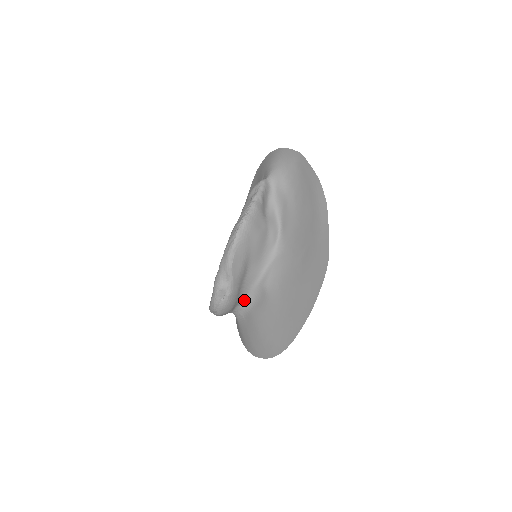
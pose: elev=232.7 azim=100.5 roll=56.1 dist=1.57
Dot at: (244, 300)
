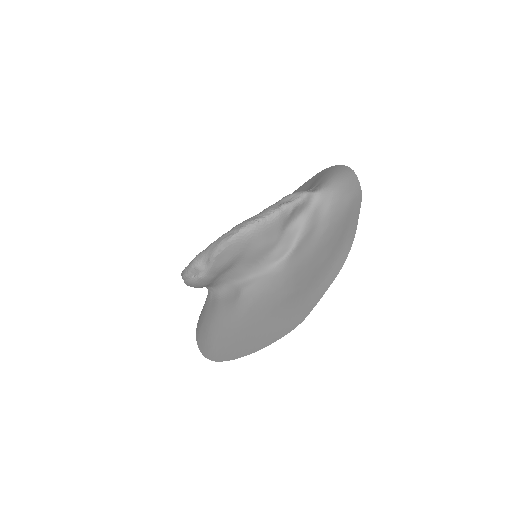
Dot at: (219, 286)
